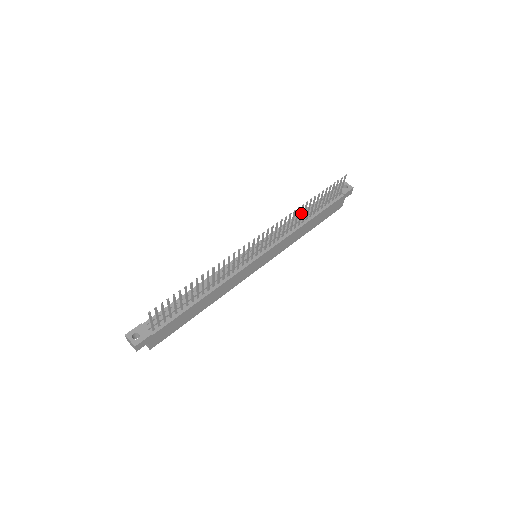
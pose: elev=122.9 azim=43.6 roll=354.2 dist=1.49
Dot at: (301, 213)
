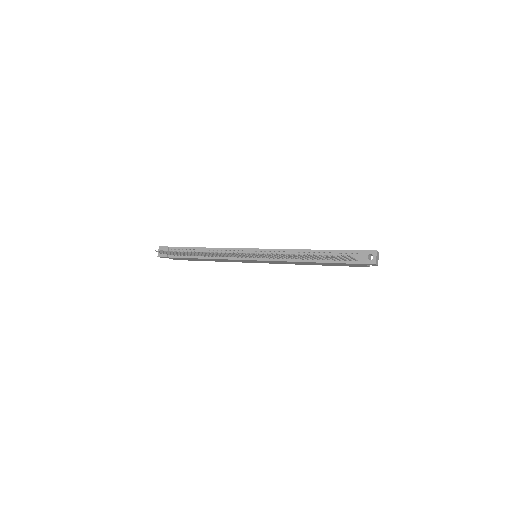
Dot at: (291, 256)
